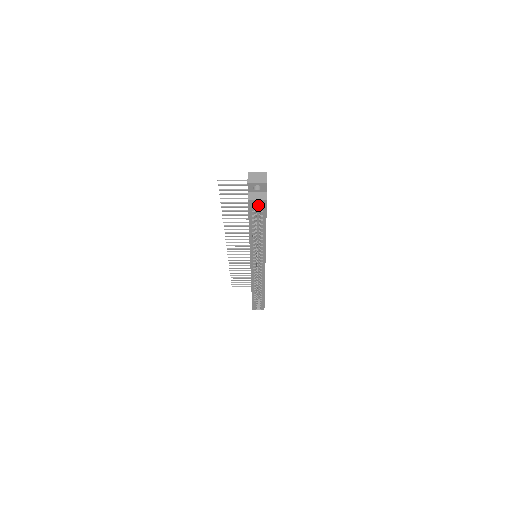
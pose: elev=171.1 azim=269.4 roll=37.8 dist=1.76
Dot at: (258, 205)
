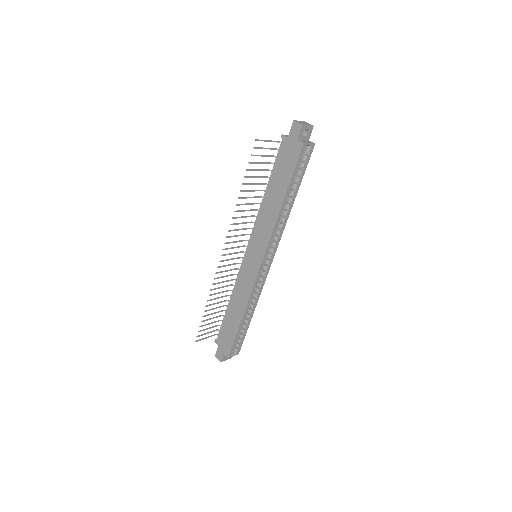
Dot at: occluded
